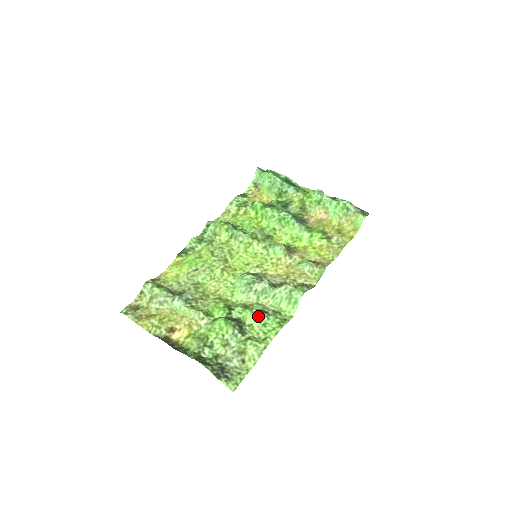
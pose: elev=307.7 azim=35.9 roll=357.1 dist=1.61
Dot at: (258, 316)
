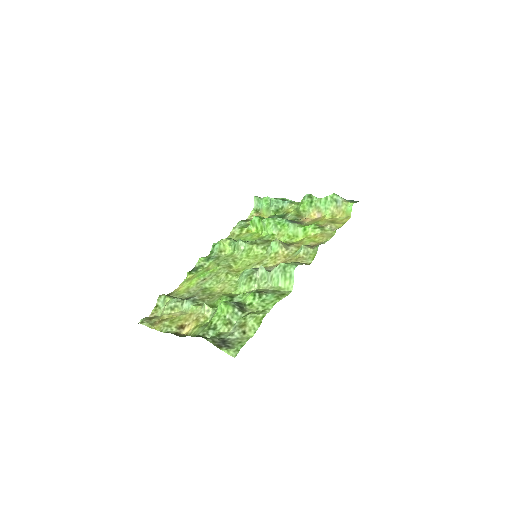
Dot at: (256, 295)
